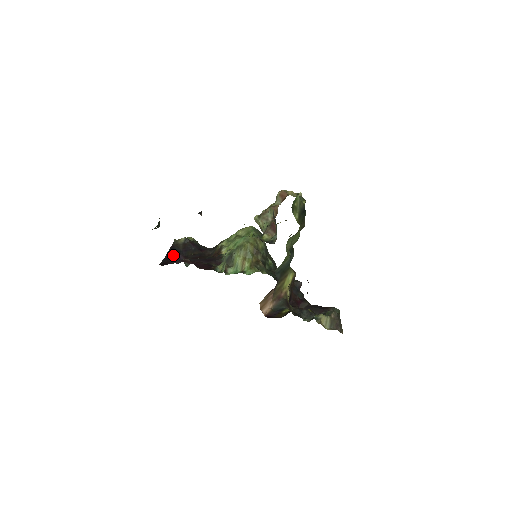
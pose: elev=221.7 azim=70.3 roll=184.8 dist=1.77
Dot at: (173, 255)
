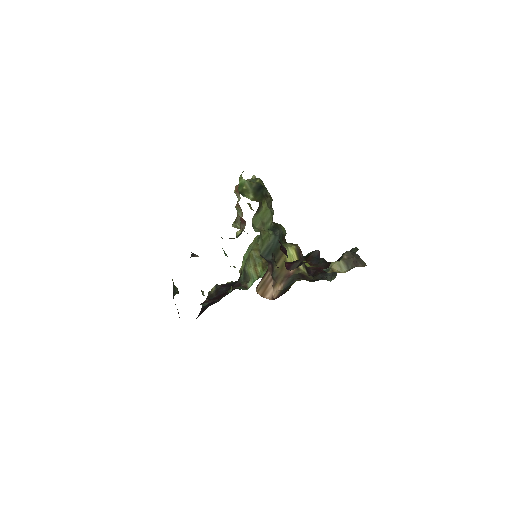
Dot at: (207, 305)
